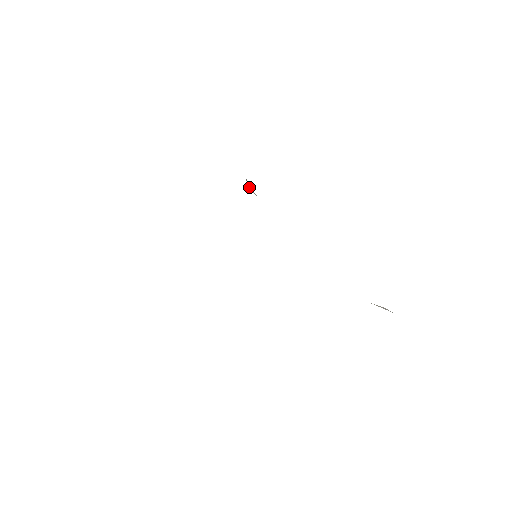
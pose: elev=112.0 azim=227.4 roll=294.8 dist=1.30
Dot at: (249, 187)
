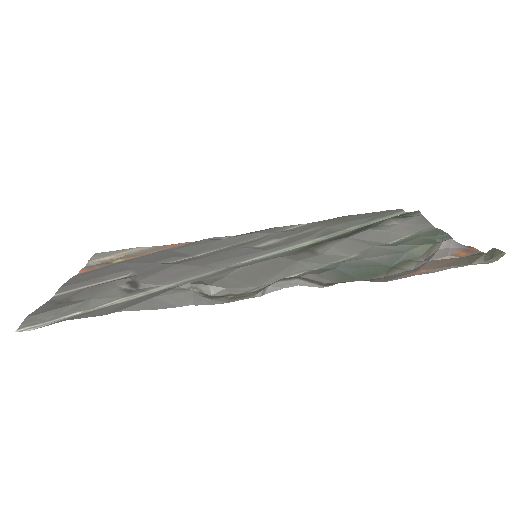
Dot at: (207, 289)
